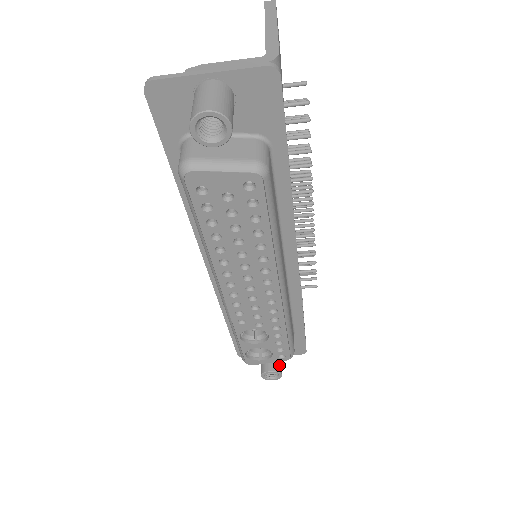
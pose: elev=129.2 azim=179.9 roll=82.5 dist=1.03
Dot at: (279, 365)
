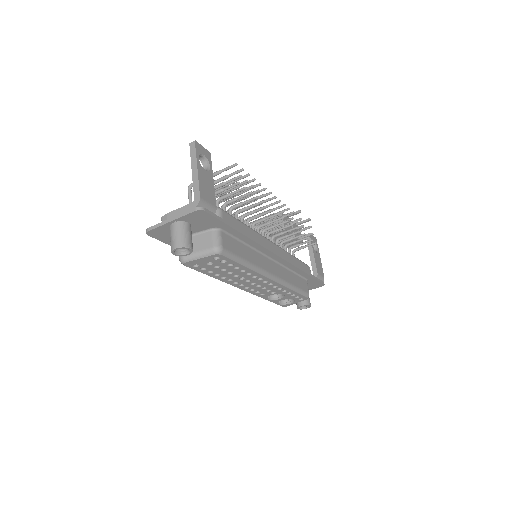
Dot at: (306, 300)
